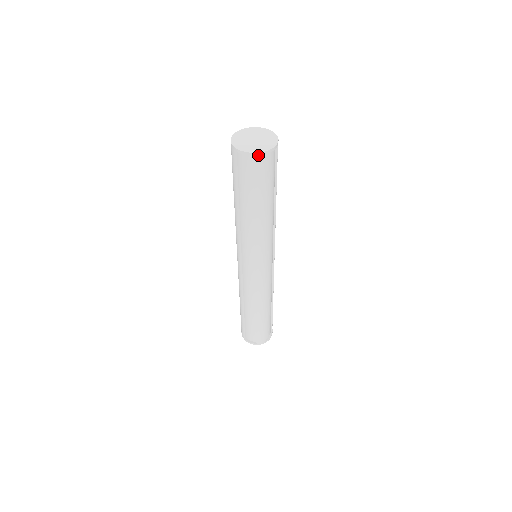
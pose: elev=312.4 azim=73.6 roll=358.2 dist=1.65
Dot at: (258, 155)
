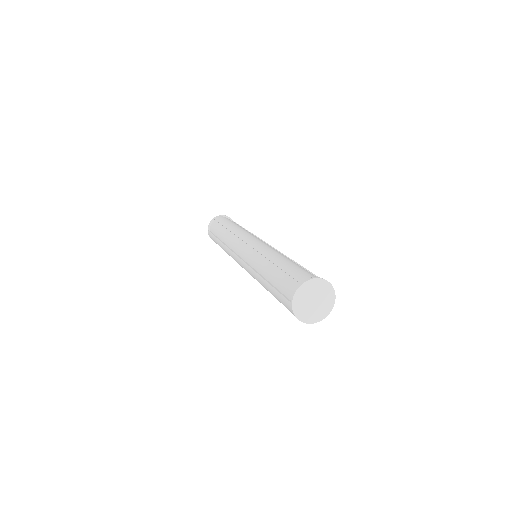
Dot at: (315, 321)
